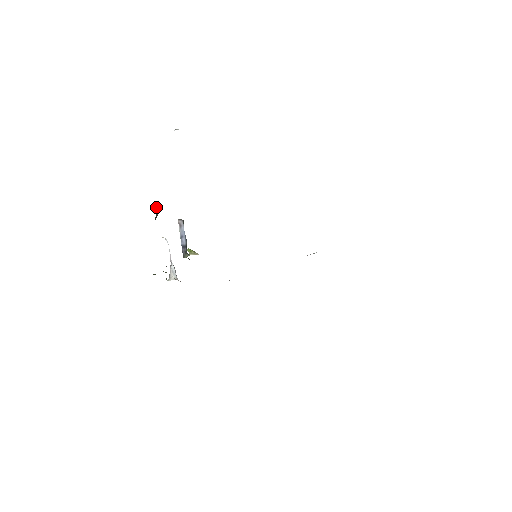
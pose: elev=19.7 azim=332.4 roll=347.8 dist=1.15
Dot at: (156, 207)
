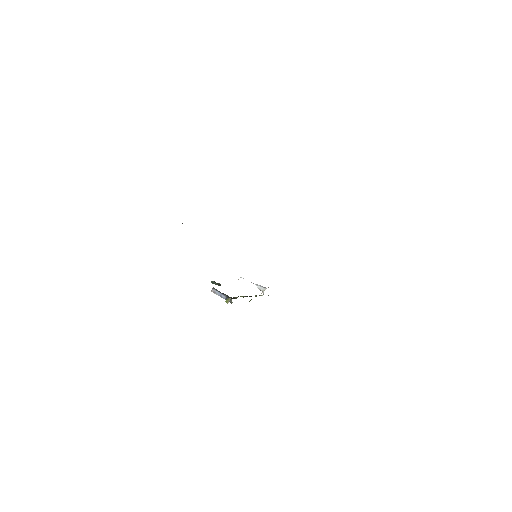
Dot at: occluded
